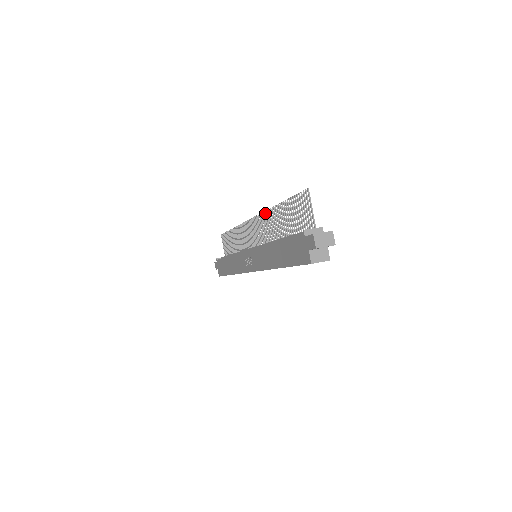
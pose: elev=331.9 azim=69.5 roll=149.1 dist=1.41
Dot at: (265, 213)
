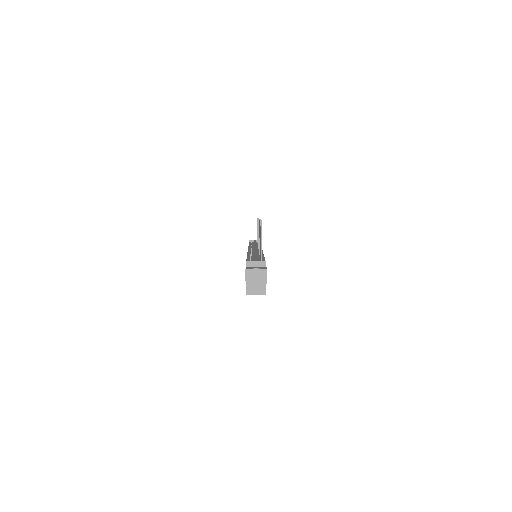
Dot at: occluded
